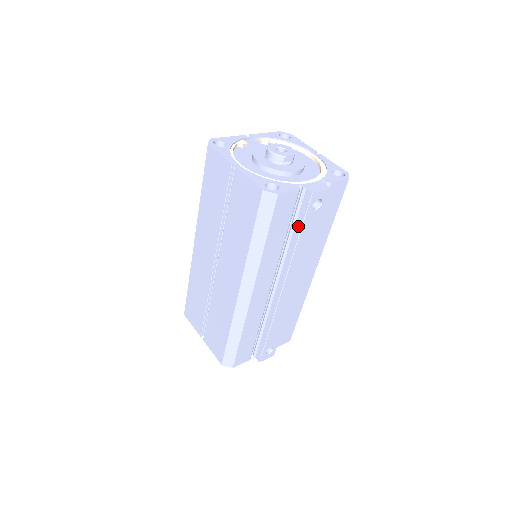
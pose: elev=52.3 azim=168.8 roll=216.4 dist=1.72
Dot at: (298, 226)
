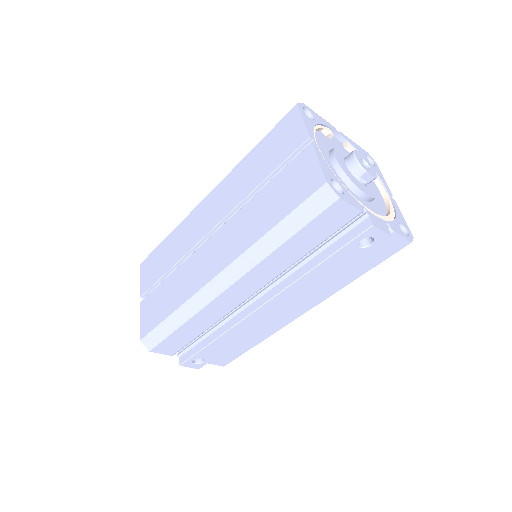
Dot at: (329, 251)
